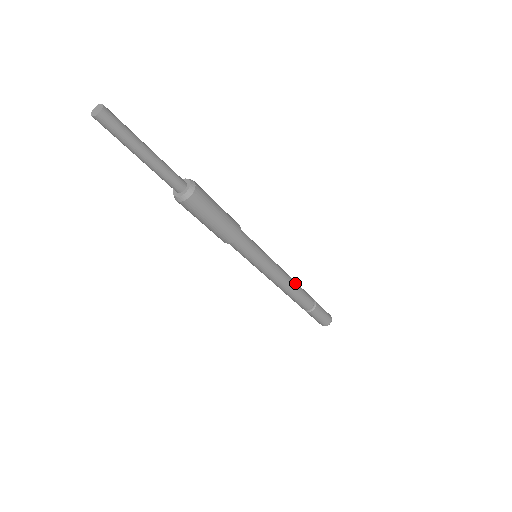
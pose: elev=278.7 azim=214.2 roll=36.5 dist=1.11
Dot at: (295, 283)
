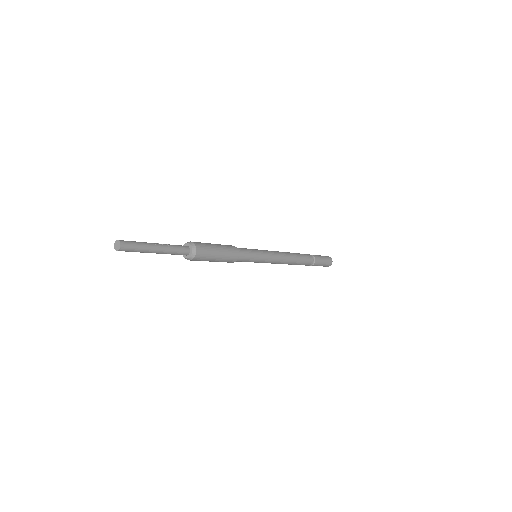
Dot at: (293, 256)
